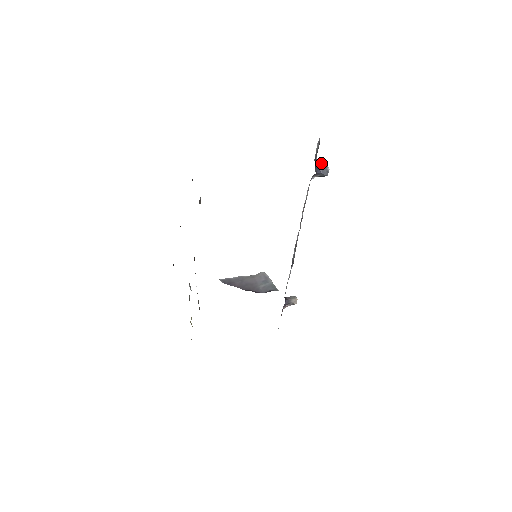
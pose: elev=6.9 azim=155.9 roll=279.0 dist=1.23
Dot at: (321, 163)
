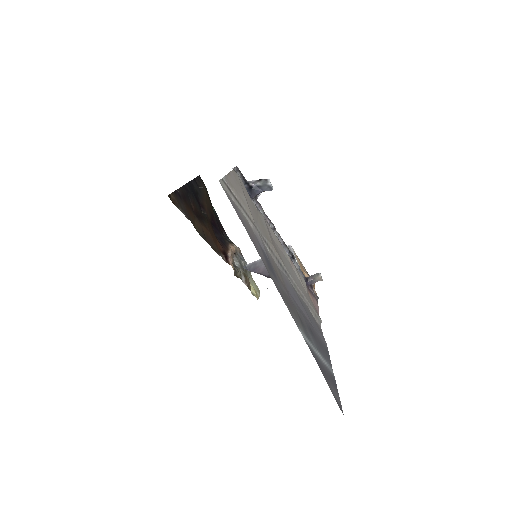
Dot at: (258, 181)
